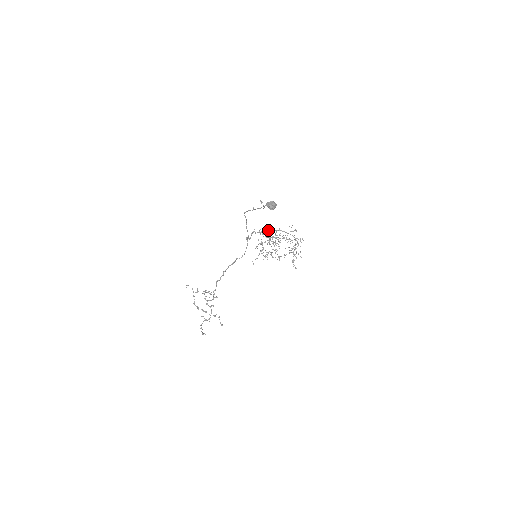
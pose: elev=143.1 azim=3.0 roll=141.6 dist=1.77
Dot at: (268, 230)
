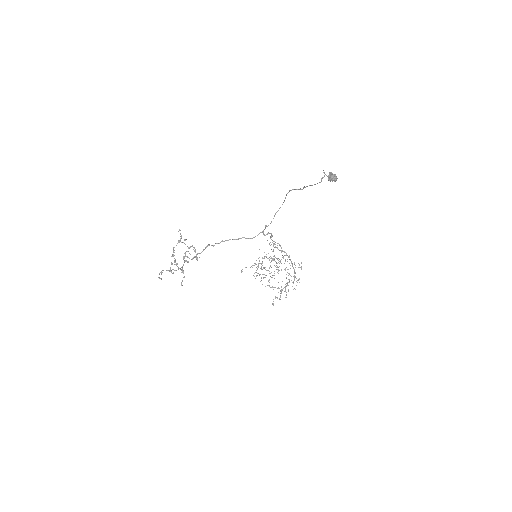
Dot at: occluded
